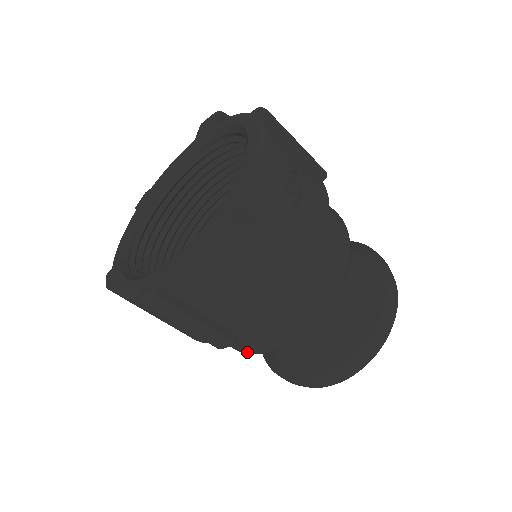
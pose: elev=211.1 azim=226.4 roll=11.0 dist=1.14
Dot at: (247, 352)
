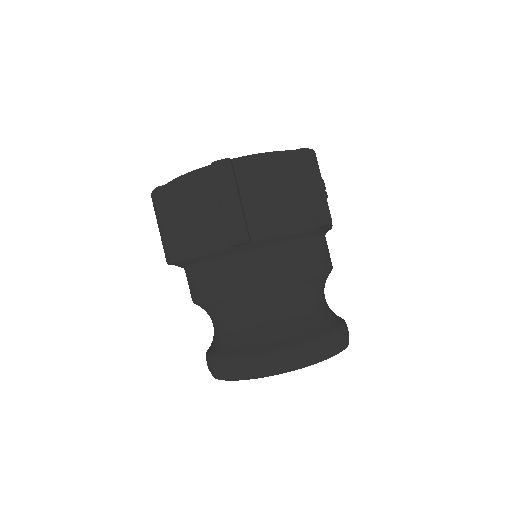
Dot at: (230, 290)
